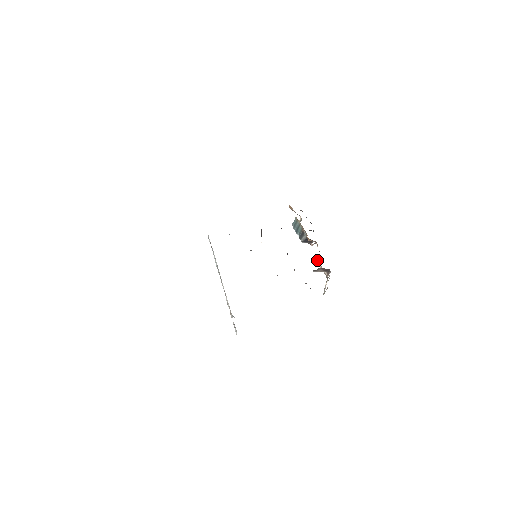
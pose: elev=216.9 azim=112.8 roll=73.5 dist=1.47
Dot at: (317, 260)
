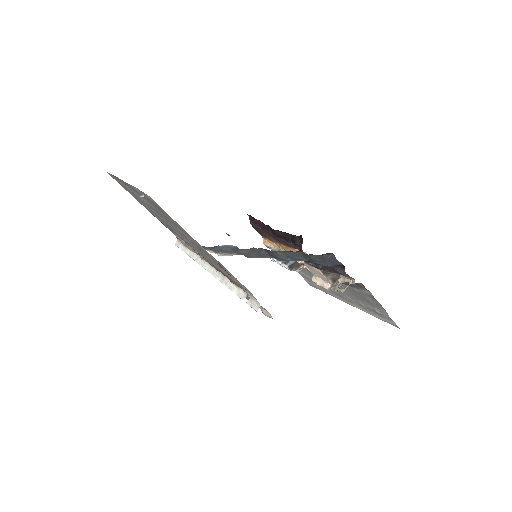
Dot at: (313, 278)
